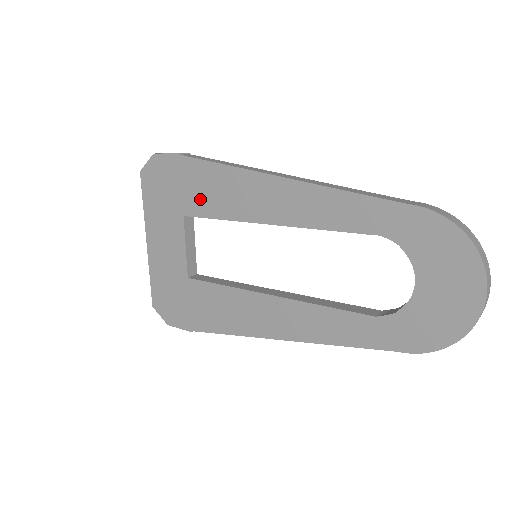
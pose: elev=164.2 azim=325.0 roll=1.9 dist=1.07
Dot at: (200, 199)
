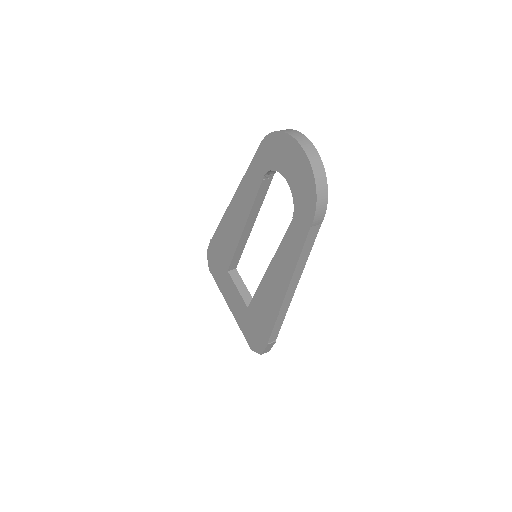
Dot at: (225, 253)
